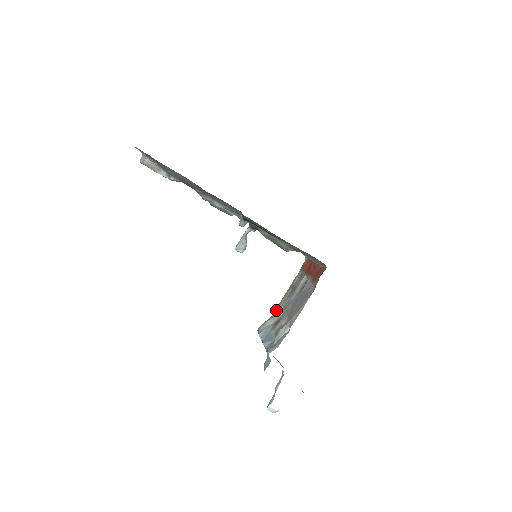
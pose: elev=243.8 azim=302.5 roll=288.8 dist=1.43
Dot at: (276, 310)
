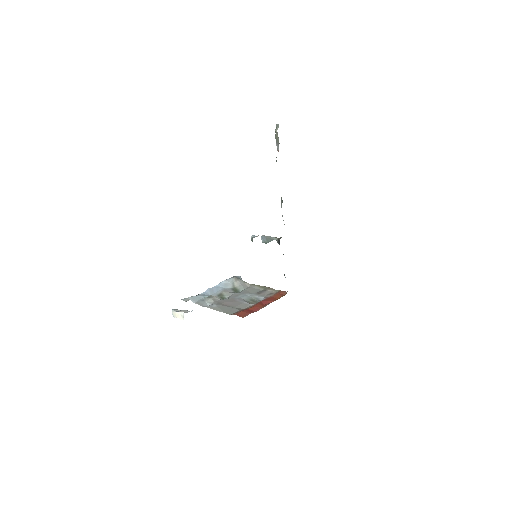
Dot at: (249, 284)
